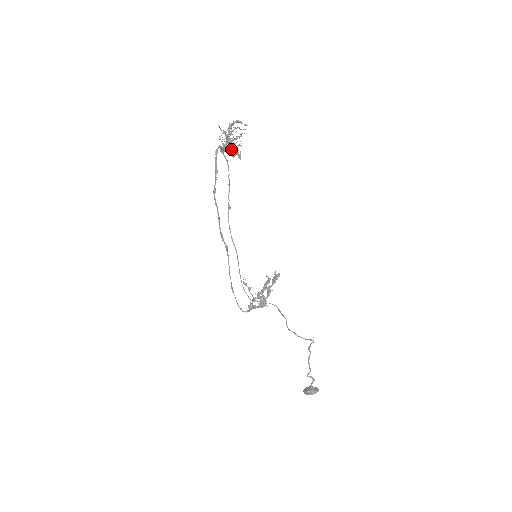
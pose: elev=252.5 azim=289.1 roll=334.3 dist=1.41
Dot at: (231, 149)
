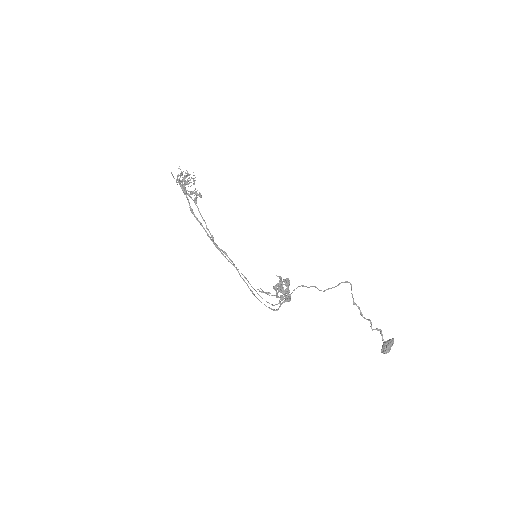
Dot at: occluded
